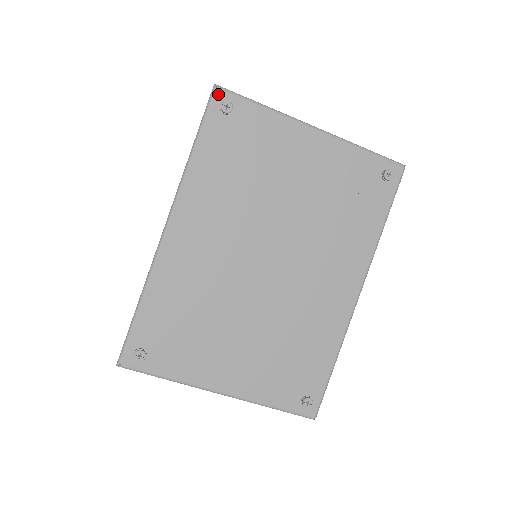
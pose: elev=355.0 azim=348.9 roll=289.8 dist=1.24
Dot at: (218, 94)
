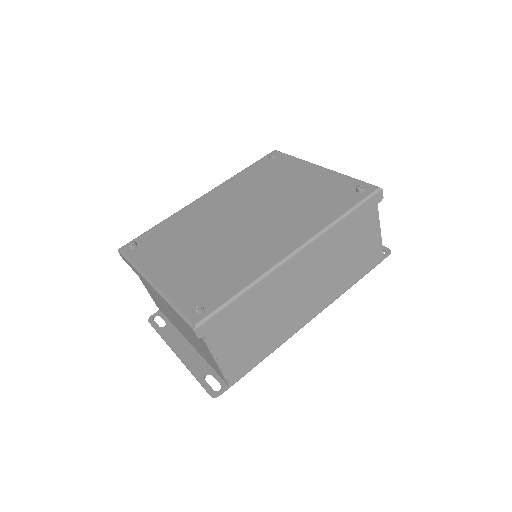
Dot at: occluded
